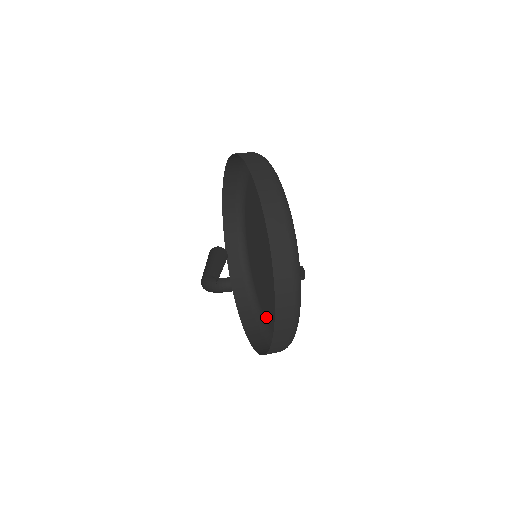
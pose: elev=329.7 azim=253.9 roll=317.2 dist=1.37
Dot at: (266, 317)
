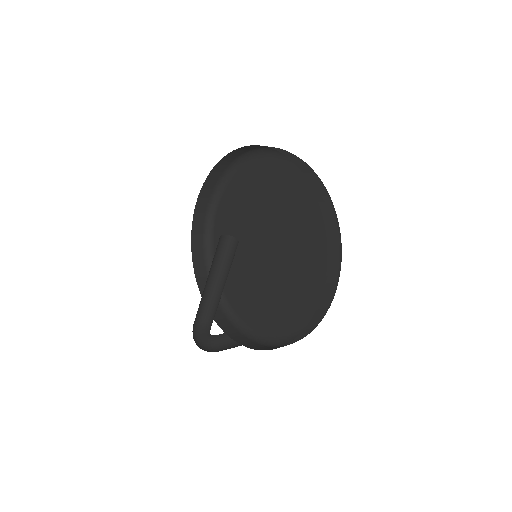
Dot at: (281, 331)
